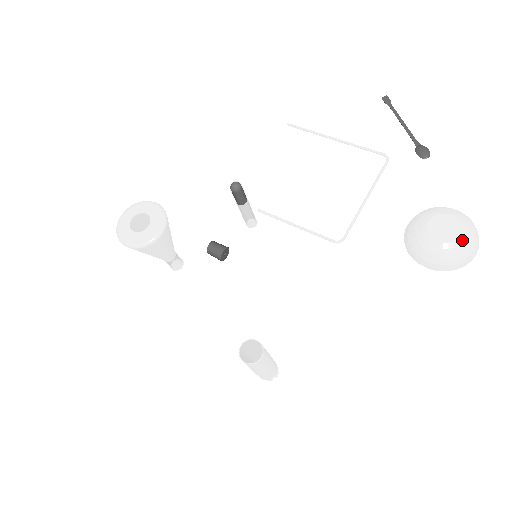
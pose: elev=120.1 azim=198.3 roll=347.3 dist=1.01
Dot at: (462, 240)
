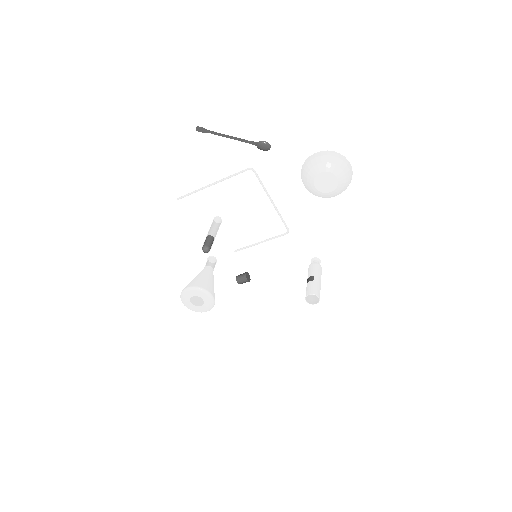
Dot at: (340, 180)
